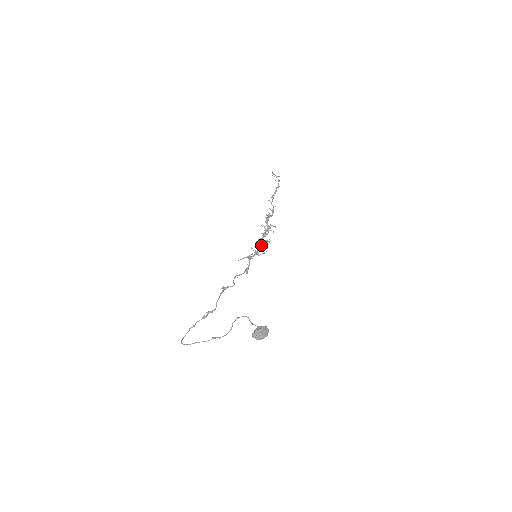
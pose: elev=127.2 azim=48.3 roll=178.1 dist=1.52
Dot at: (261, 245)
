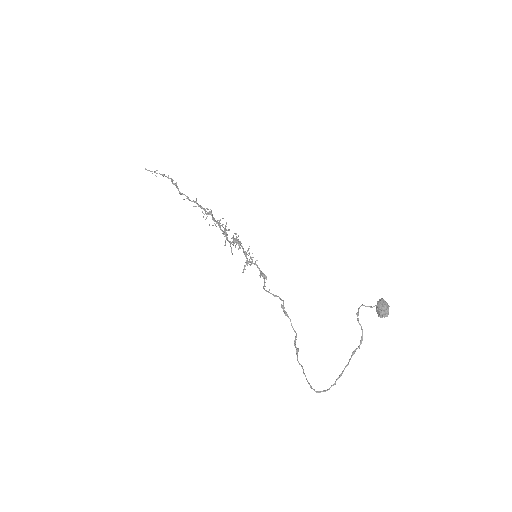
Dot at: occluded
